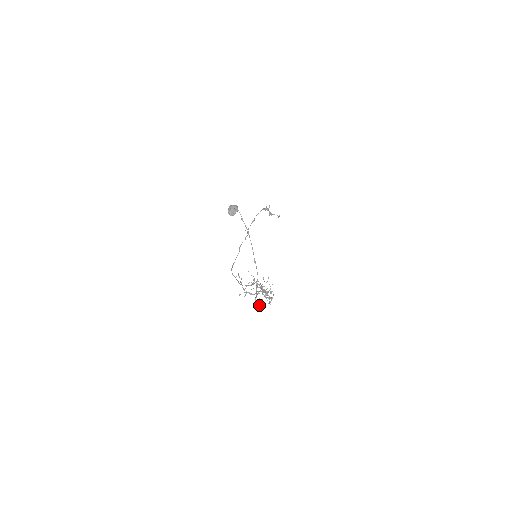
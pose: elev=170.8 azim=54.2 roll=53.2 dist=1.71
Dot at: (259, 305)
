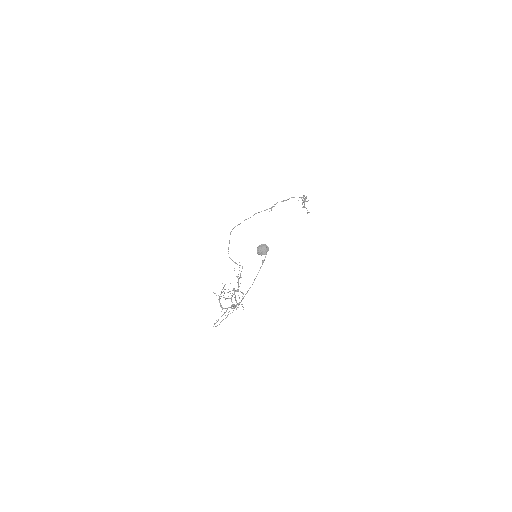
Dot at: occluded
